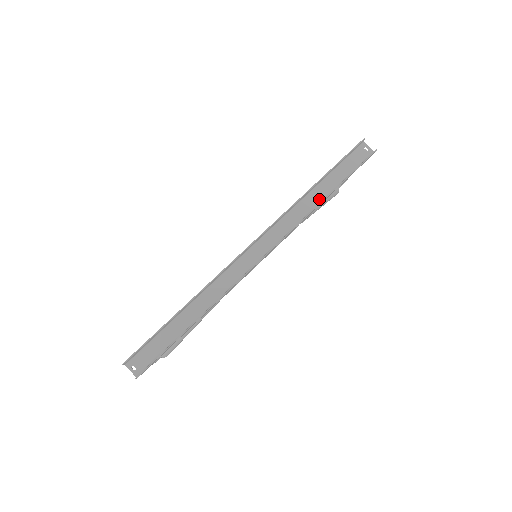
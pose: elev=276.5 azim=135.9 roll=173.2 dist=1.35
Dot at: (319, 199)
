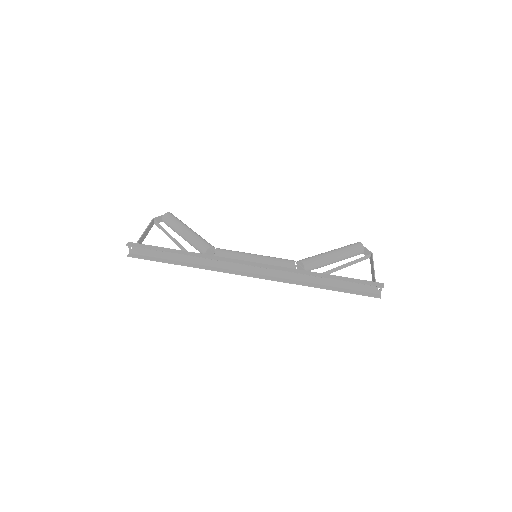
Dot at: (317, 281)
